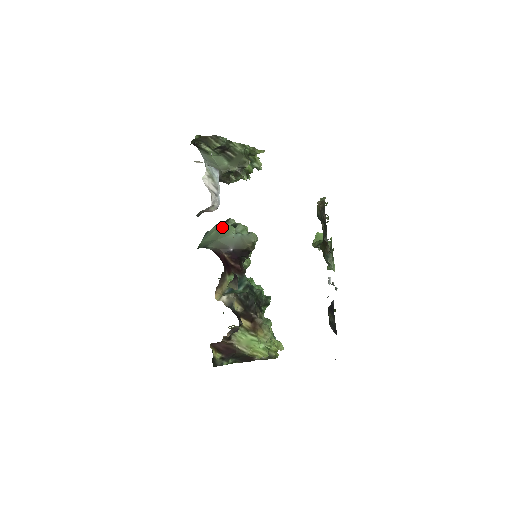
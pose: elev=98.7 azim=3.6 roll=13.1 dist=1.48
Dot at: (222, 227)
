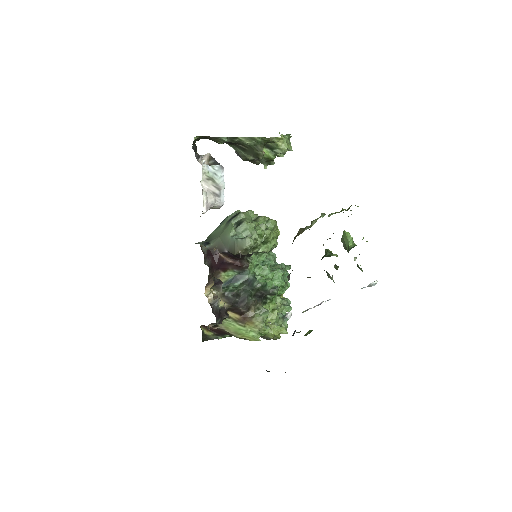
Dot at: (228, 223)
